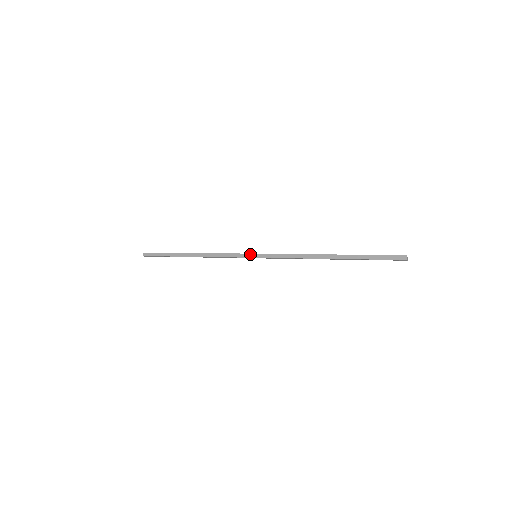
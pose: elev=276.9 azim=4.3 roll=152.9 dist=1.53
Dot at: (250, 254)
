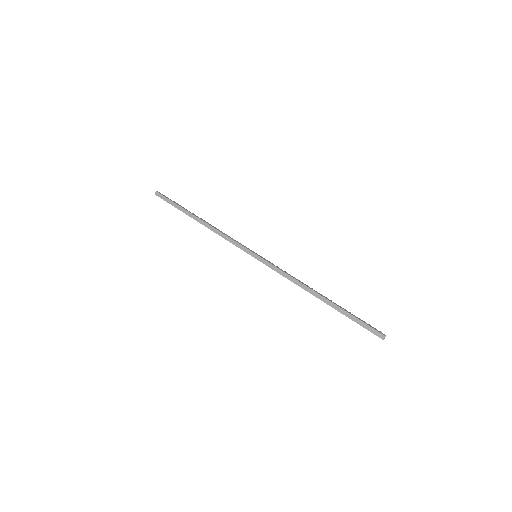
Dot at: (251, 252)
